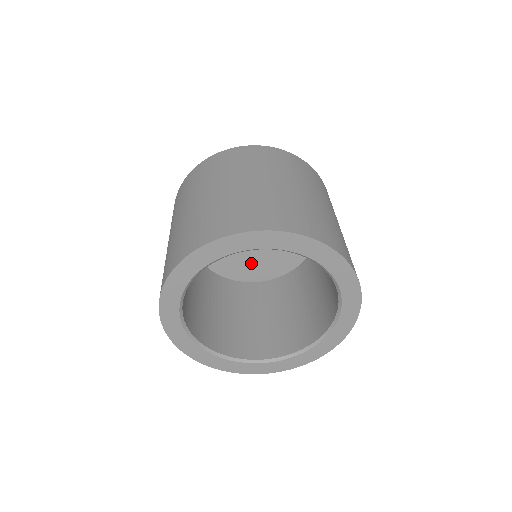
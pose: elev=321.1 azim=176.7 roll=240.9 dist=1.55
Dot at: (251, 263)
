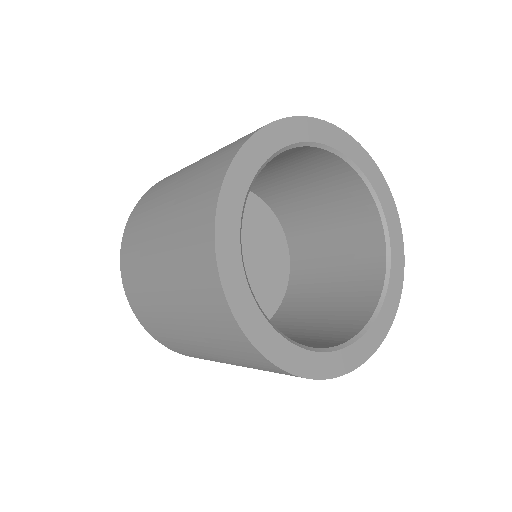
Dot at: occluded
